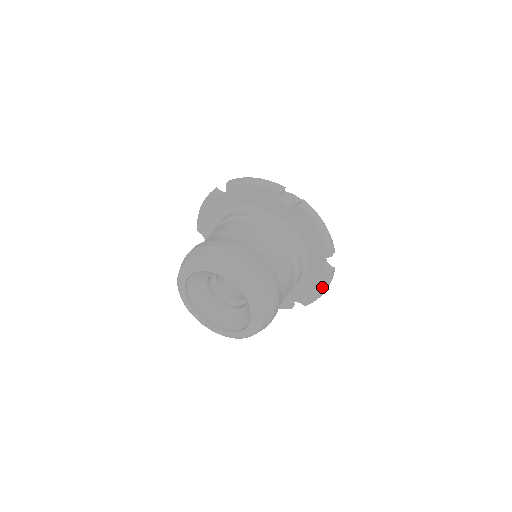
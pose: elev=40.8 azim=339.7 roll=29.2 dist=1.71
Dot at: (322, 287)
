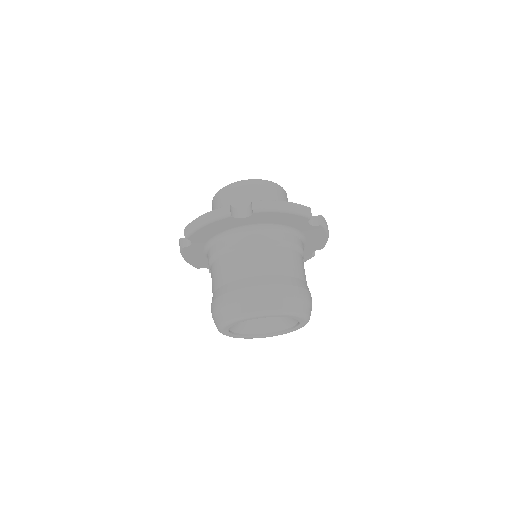
Dot at: occluded
